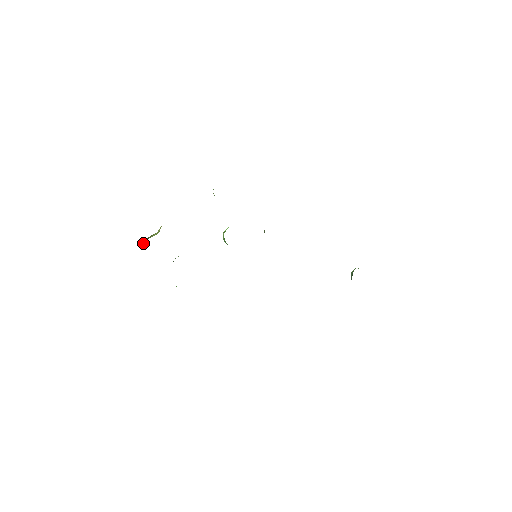
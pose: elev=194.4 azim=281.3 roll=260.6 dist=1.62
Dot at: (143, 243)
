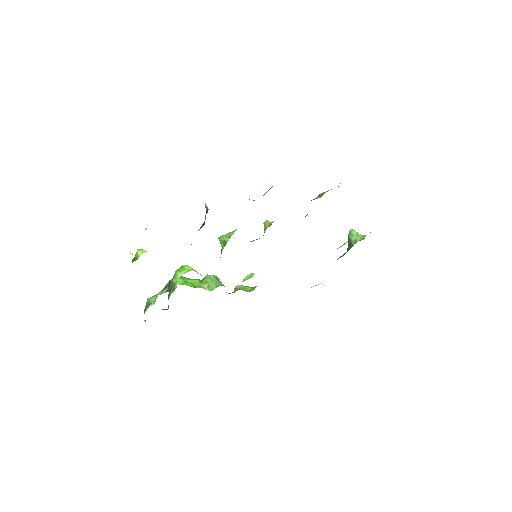
Dot at: occluded
